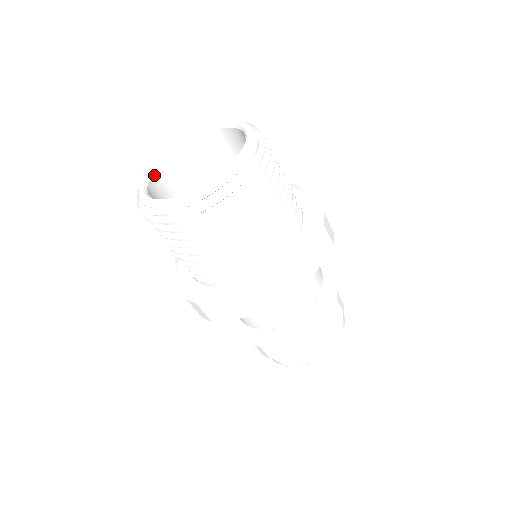
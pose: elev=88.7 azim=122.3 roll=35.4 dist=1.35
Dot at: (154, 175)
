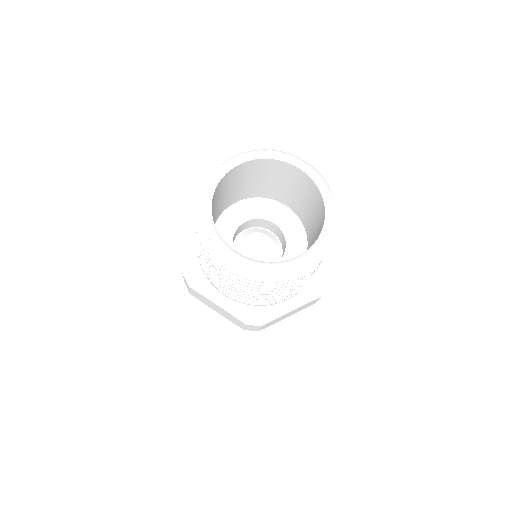
Dot at: (226, 174)
